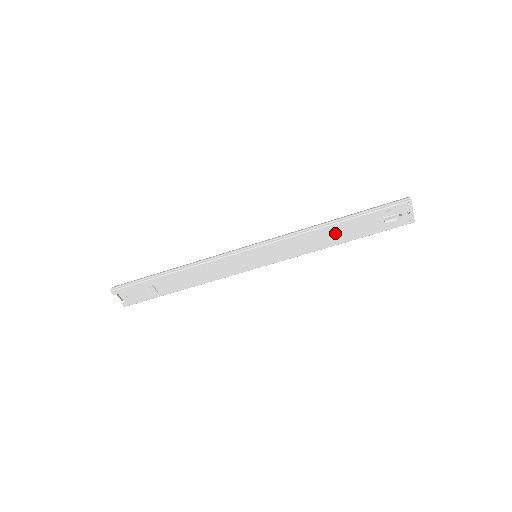
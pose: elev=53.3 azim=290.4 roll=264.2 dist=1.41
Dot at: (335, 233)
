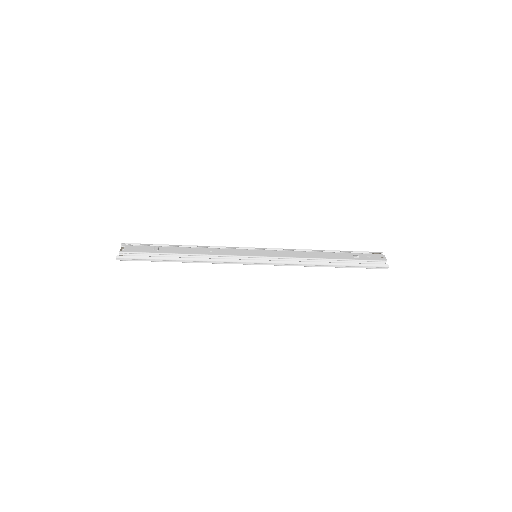
Dot at: occluded
